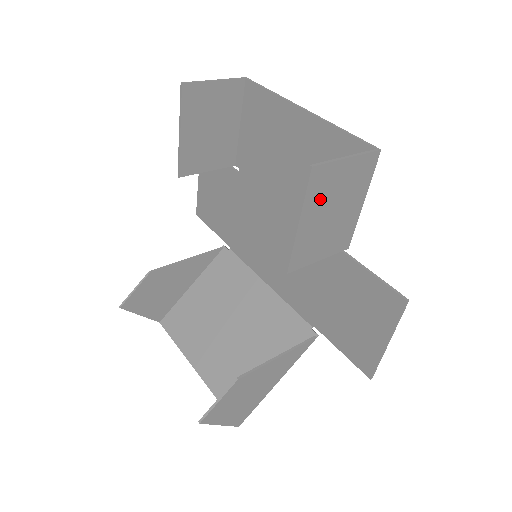
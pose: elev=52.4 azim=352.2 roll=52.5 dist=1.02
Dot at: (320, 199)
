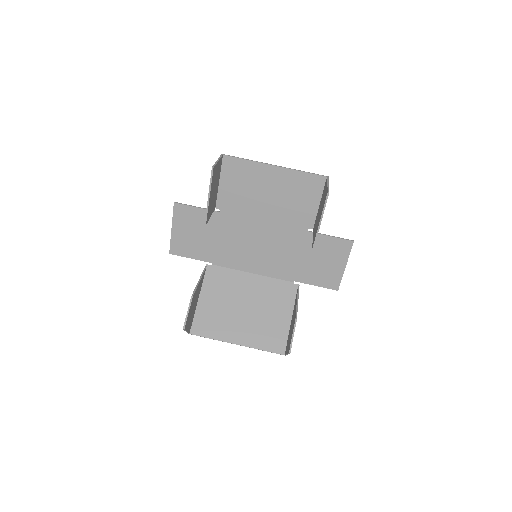
Dot at: occluded
